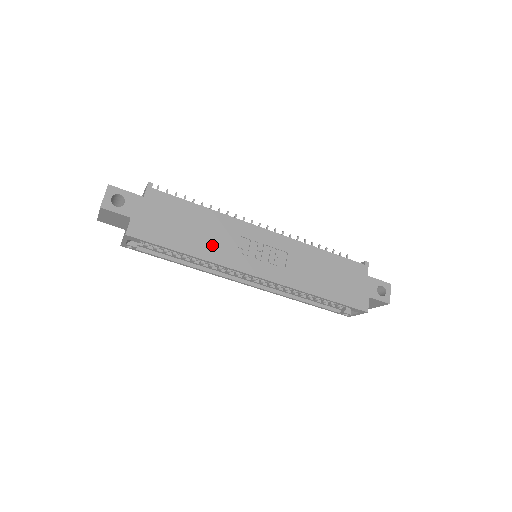
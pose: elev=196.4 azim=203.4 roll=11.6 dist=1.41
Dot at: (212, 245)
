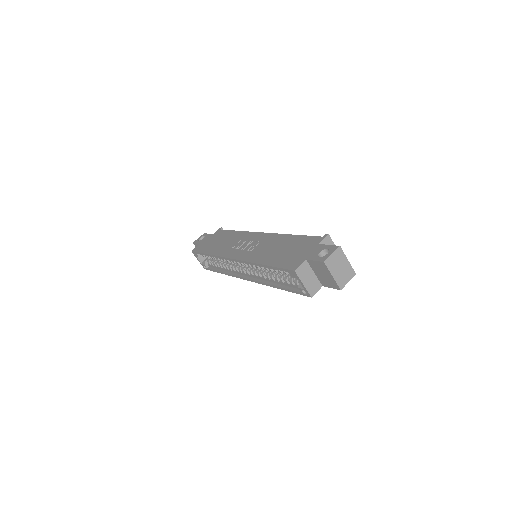
Dot at: (223, 247)
